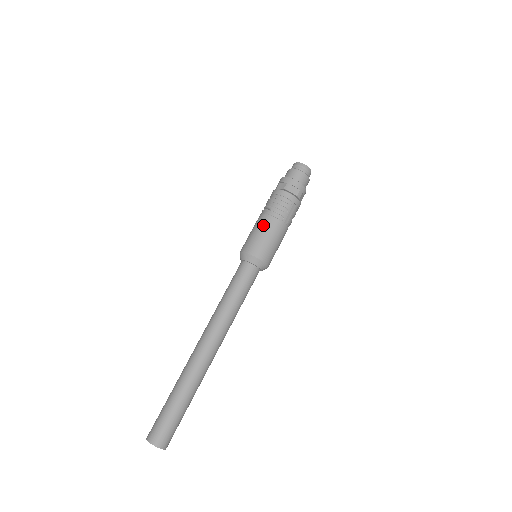
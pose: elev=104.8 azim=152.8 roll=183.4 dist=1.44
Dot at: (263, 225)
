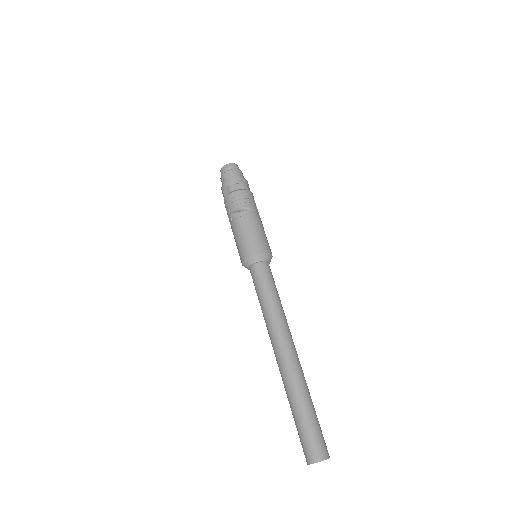
Dot at: (256, 224)
